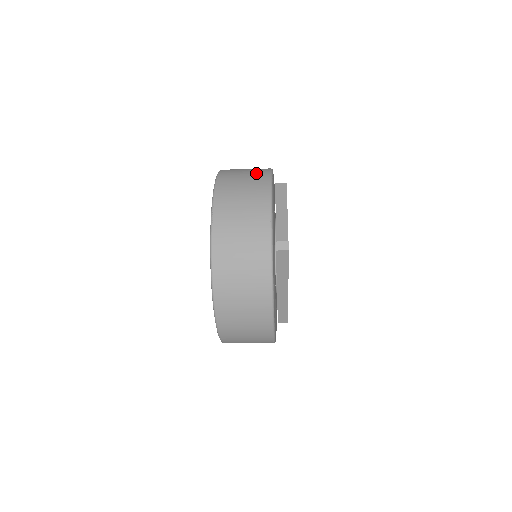
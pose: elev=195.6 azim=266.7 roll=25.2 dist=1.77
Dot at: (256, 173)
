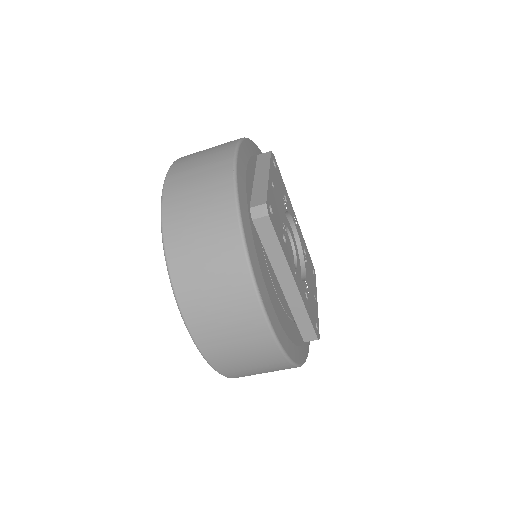
Dot at: occluded
